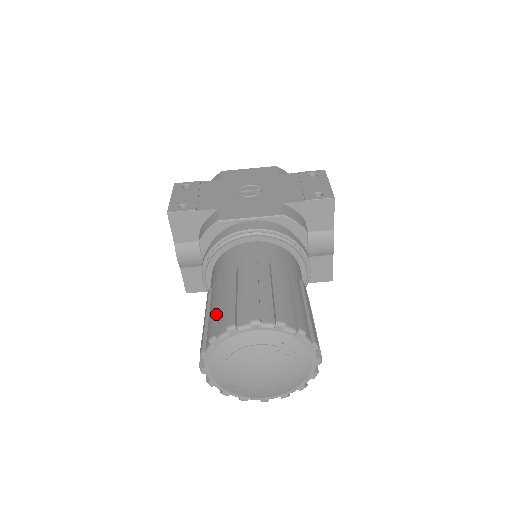
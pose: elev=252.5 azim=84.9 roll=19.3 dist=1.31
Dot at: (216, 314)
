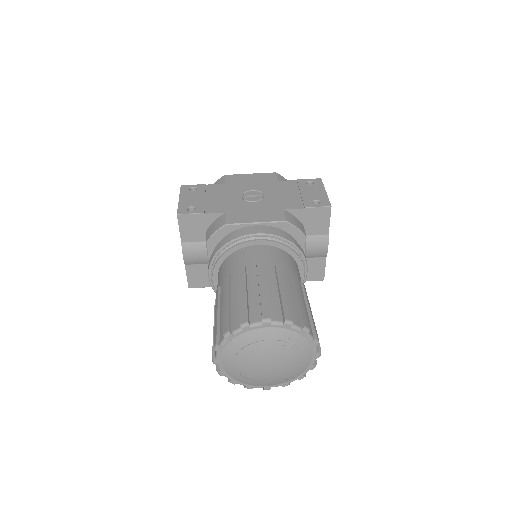
Dot at: (229, 312)
